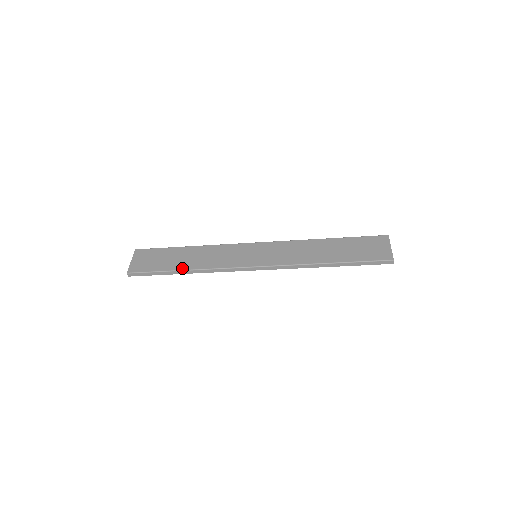
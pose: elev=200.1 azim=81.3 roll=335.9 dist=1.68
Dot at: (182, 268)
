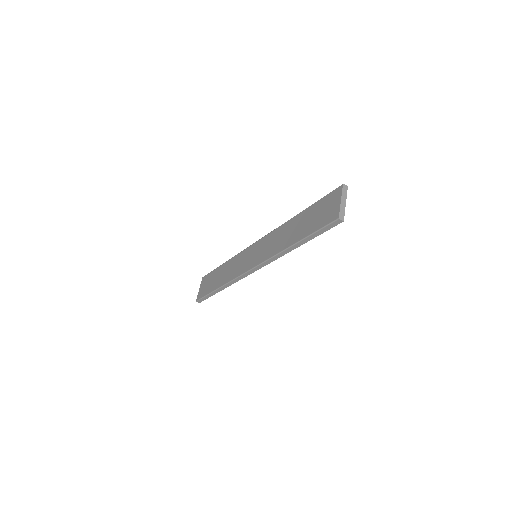
Dot at: (217, 287)
